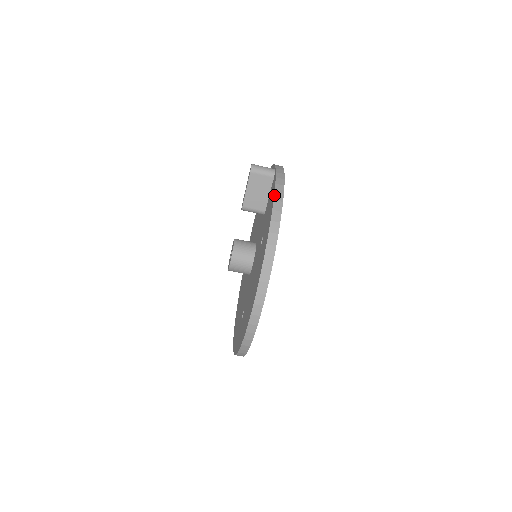
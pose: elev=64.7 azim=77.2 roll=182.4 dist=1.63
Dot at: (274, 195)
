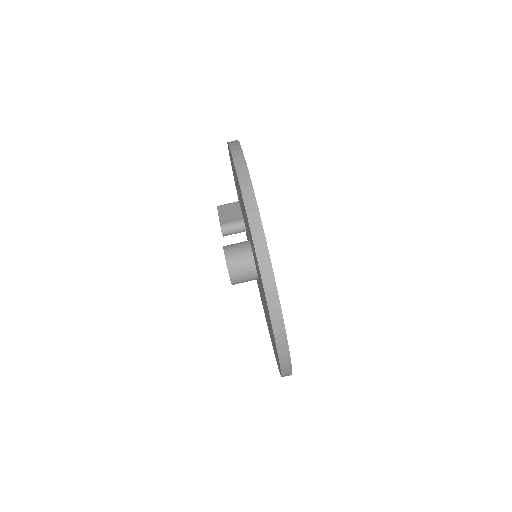
Dot at: occluded
